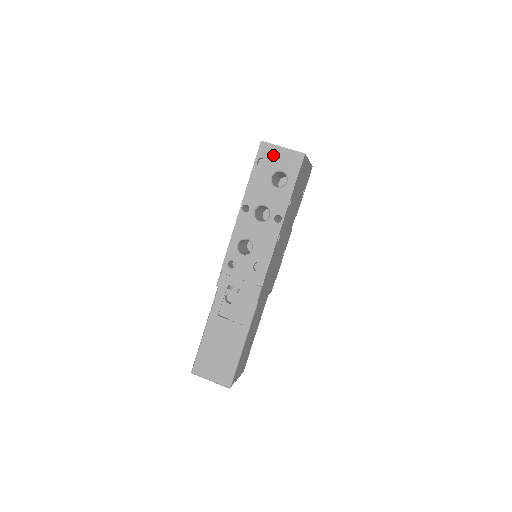
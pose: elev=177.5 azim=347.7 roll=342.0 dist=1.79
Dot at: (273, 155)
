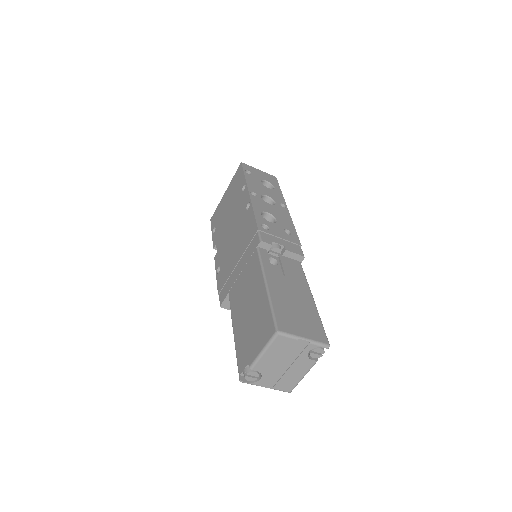
Dot at: (255, 171)
